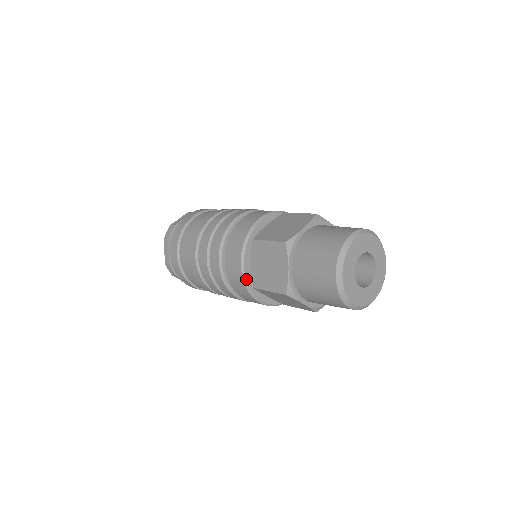
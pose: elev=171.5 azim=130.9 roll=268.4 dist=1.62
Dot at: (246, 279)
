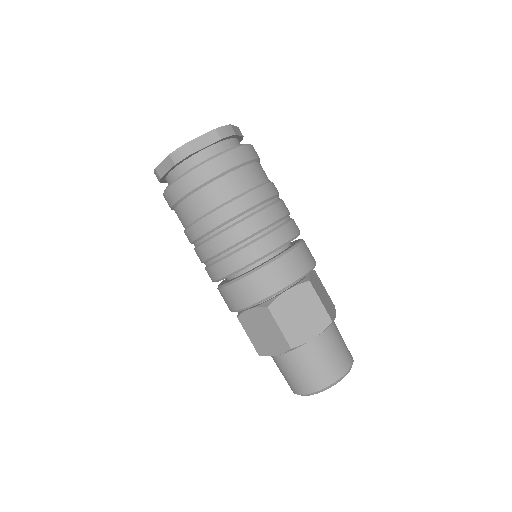
Dot at: occluded
